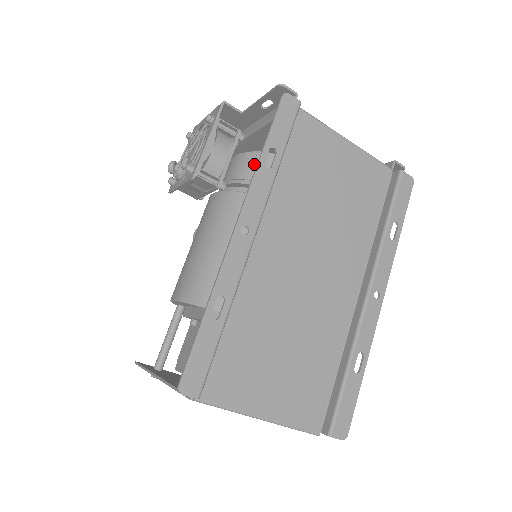
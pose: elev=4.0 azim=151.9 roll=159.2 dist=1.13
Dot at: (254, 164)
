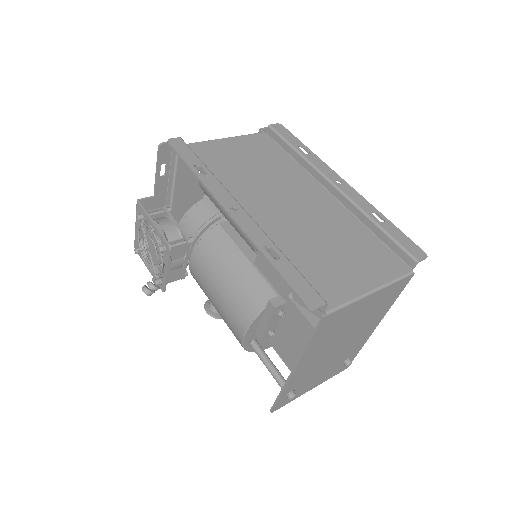
Dot at: (192, 218)
